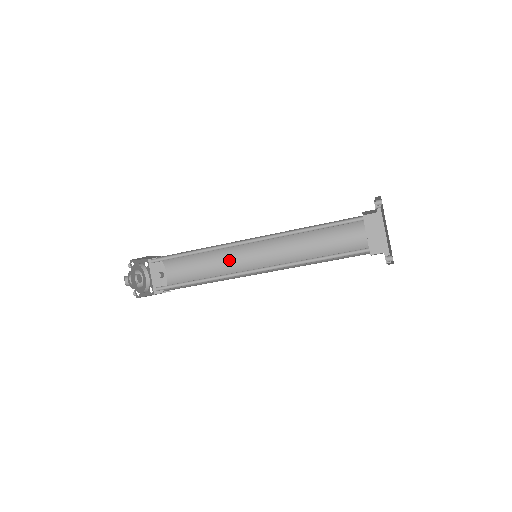
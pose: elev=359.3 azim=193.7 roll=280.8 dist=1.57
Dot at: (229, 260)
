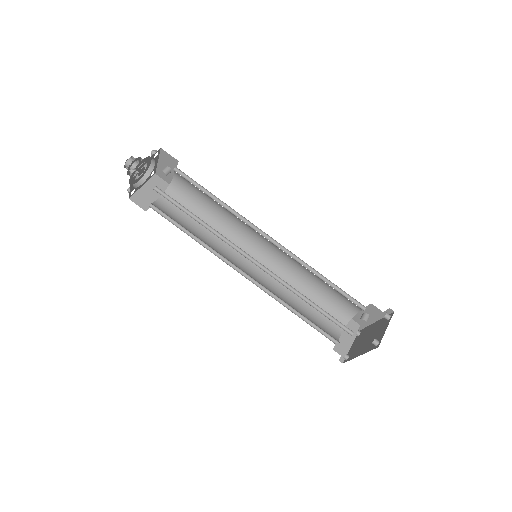
Dot at: (237, 220)
